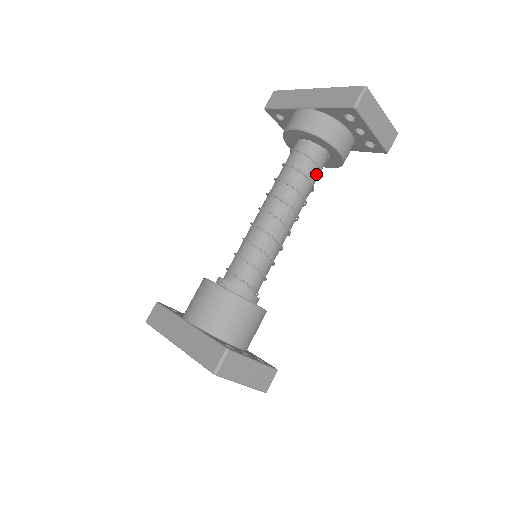
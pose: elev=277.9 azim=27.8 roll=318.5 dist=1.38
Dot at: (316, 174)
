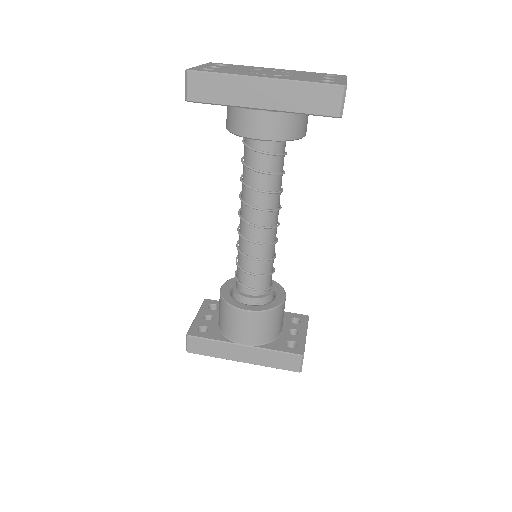
Dot at: occluded
